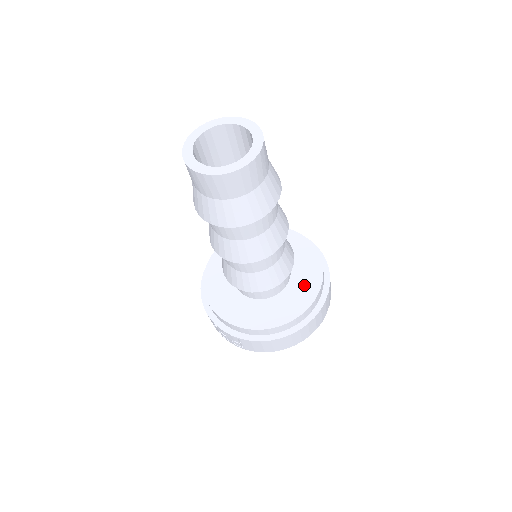
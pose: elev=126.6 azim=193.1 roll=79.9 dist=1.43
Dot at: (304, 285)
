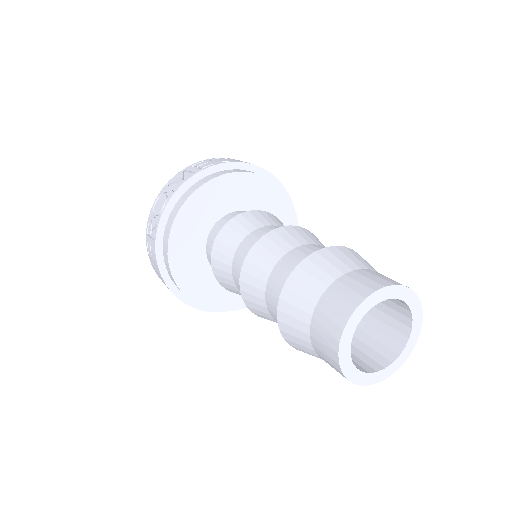
Dot at: occluded
